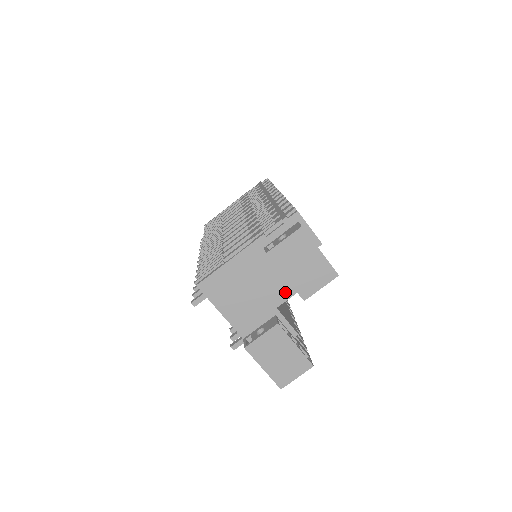
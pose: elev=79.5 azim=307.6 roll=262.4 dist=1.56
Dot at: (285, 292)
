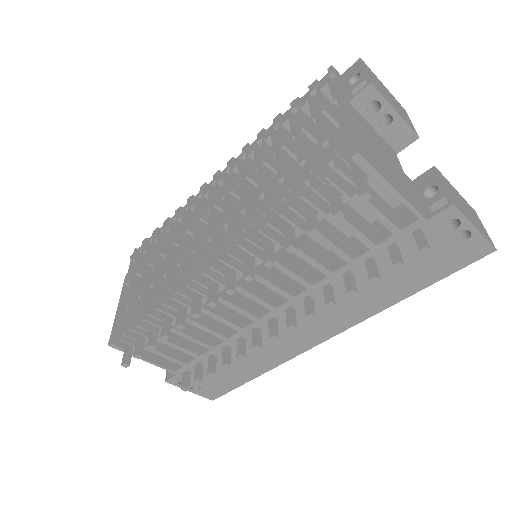
Dot at: (392, 153)
